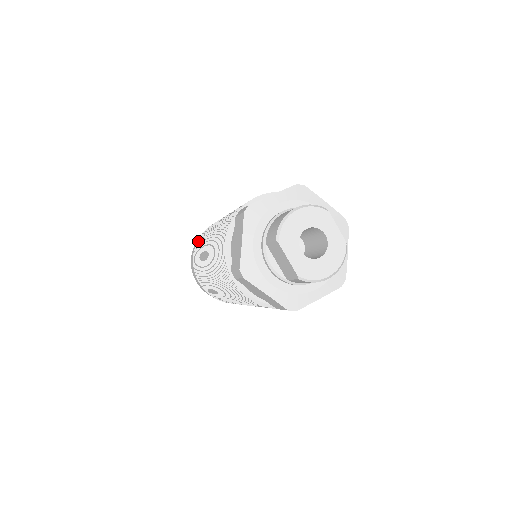
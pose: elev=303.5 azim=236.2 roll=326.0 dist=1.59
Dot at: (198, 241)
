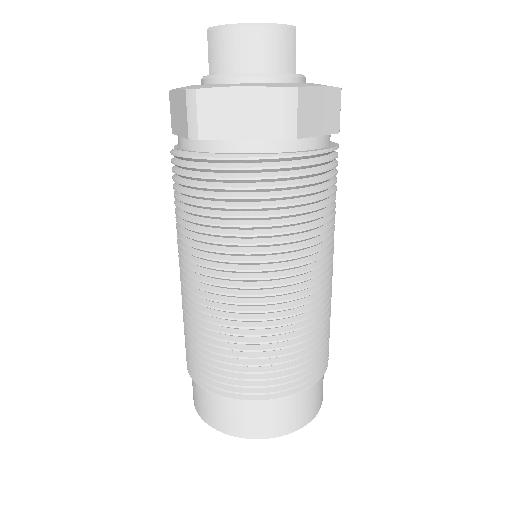
Dot at: occluded
